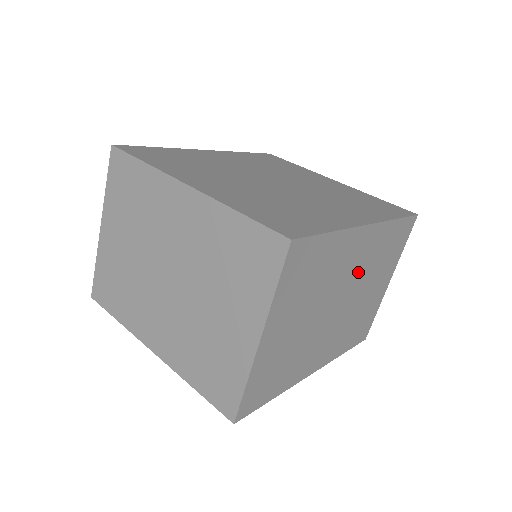
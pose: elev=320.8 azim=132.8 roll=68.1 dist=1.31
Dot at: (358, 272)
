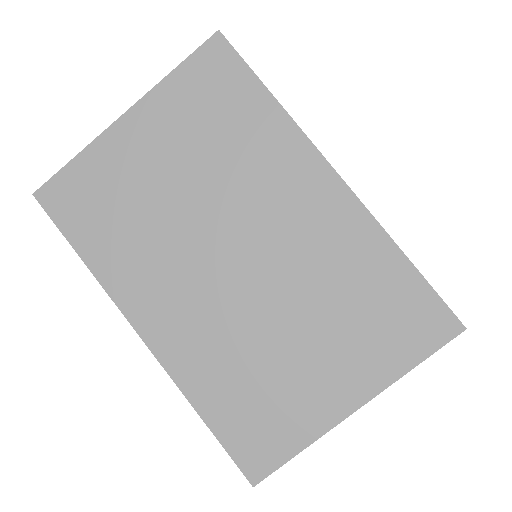
Dot at: (290, 246)
